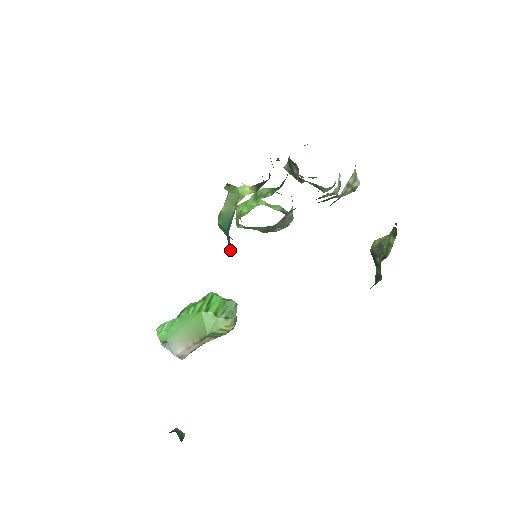
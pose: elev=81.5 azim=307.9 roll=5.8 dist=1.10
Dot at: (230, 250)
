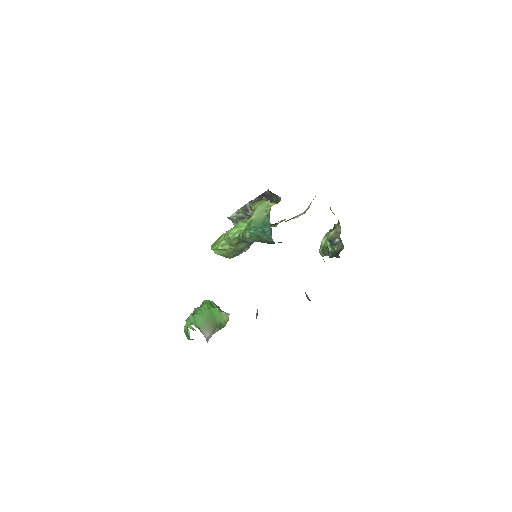
Dot at: (267, 238)
